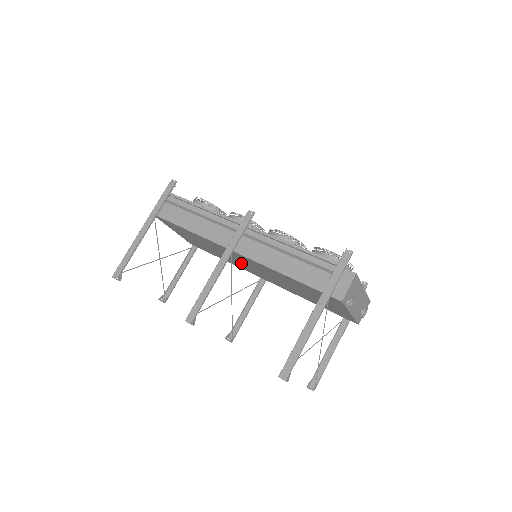
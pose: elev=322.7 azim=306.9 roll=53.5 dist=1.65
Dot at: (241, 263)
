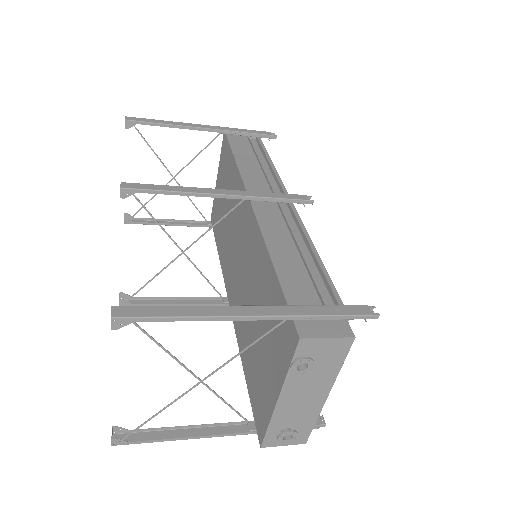
Dot at: (234, 249)
